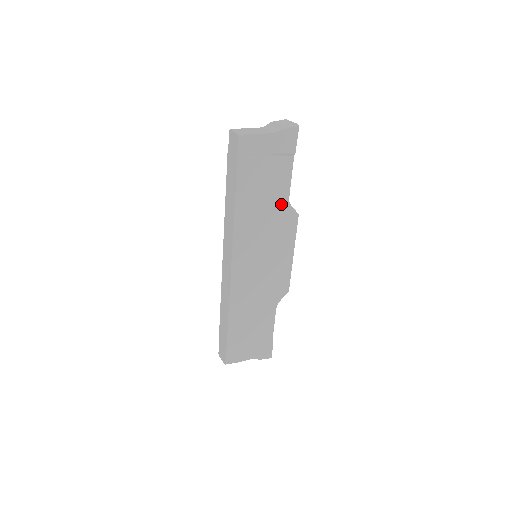
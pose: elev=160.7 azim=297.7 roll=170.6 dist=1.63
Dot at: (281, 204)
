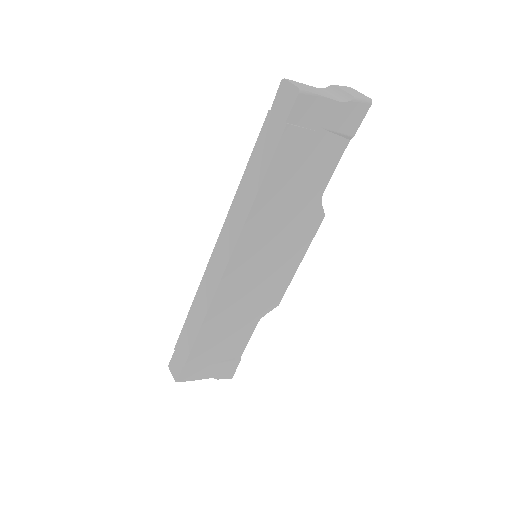
Dot at: (312, 198)
